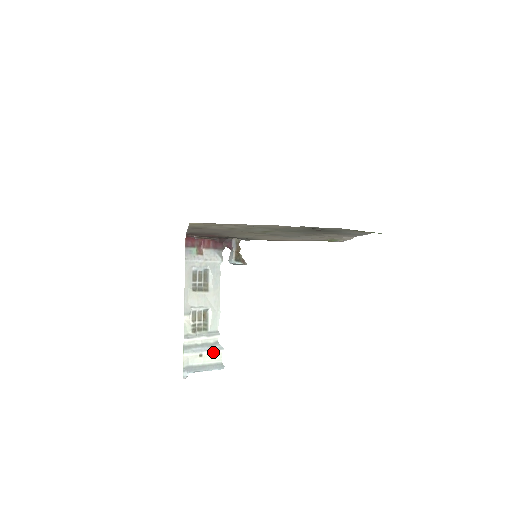
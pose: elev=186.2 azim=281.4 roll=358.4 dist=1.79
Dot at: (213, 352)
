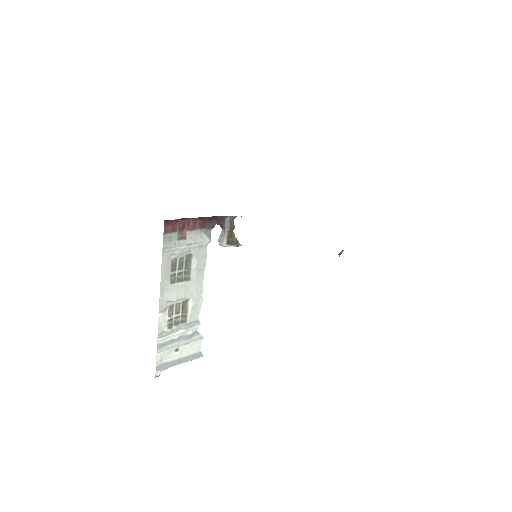
Dot at: (191, 344)
